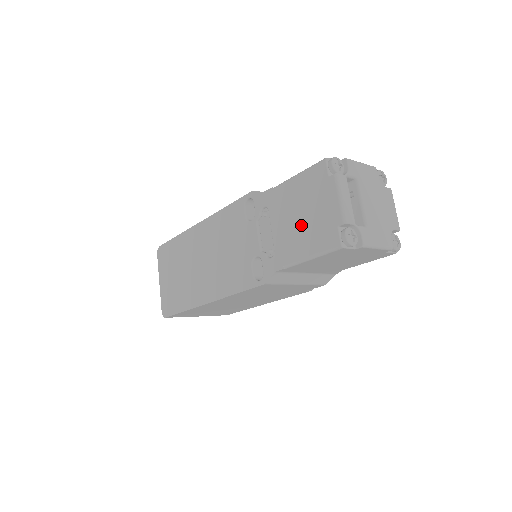
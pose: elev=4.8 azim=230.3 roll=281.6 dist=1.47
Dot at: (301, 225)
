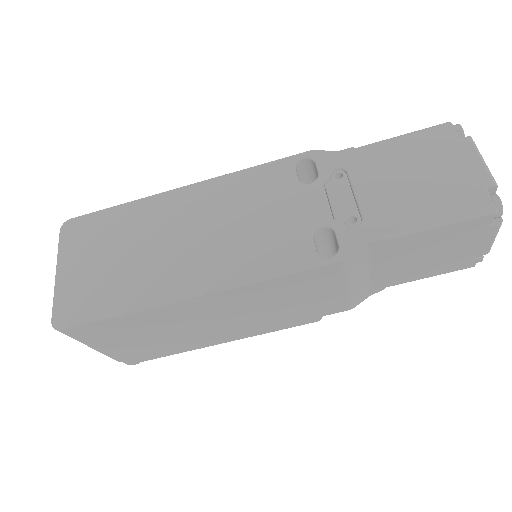
Dot at: (417, 187)
